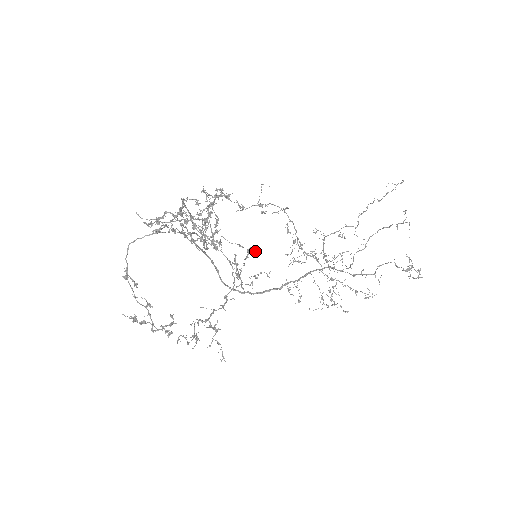
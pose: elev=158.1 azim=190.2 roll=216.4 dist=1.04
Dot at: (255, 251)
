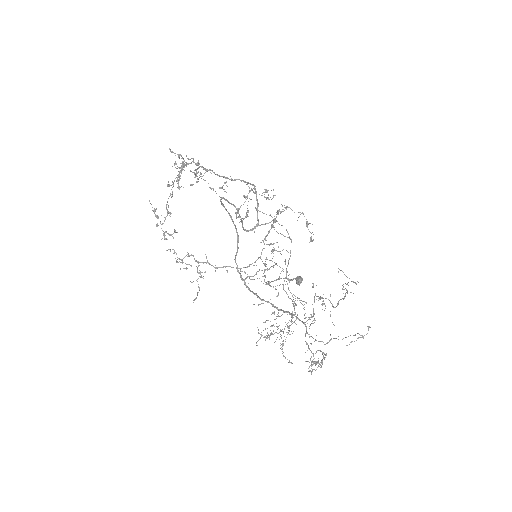
Dot at: (297, 279)
